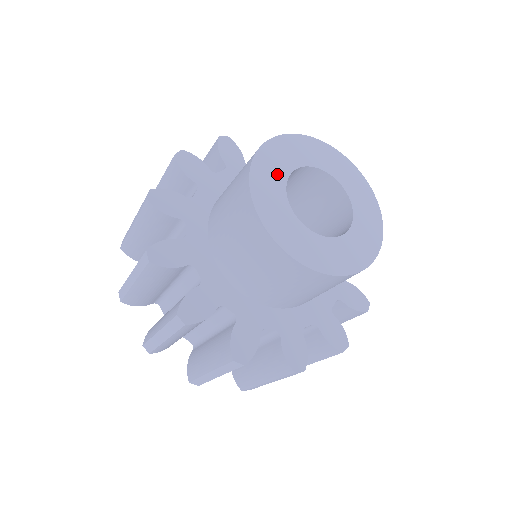
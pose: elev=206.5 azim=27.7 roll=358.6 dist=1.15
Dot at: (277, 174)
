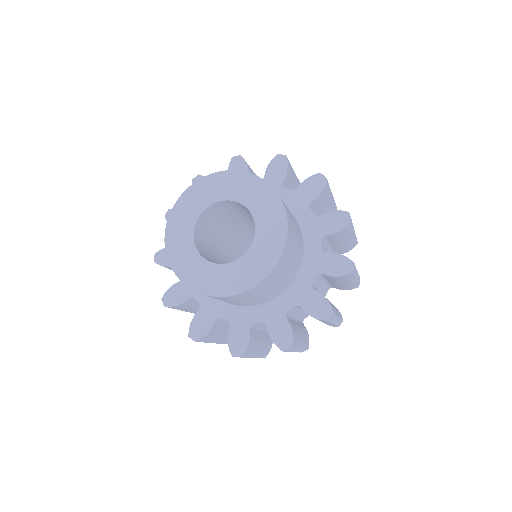
Dot at: (186, 248)
